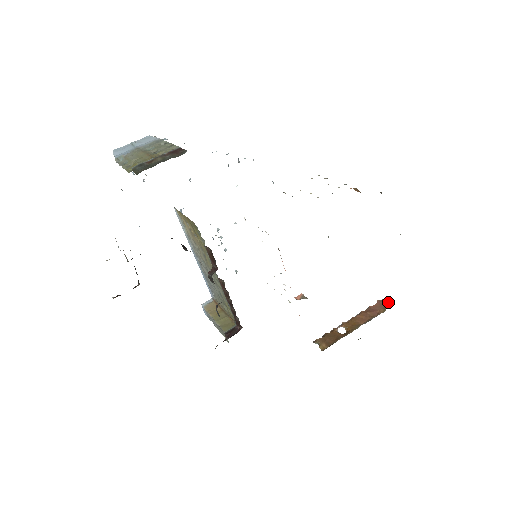
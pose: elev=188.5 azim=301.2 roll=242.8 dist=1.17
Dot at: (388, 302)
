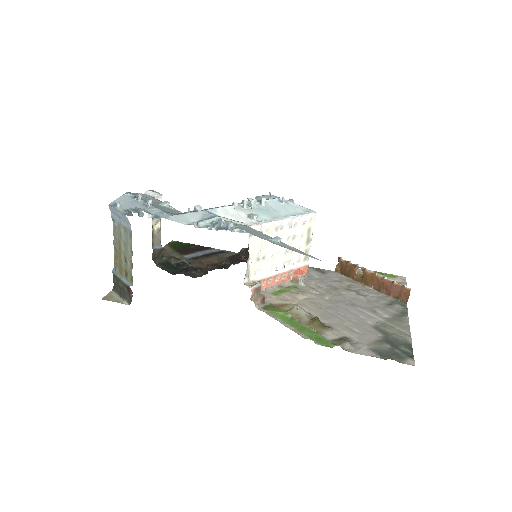
Dot at: (406, 297)
